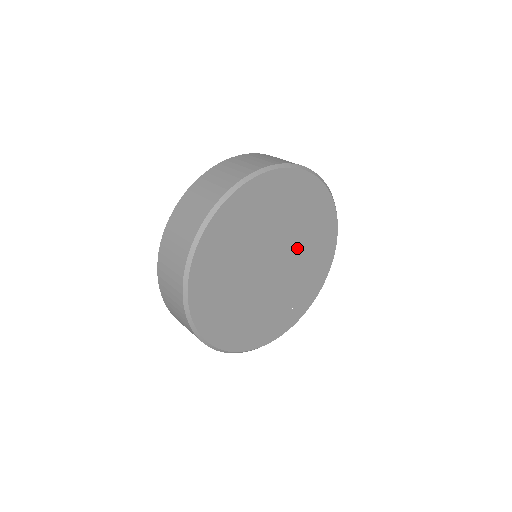
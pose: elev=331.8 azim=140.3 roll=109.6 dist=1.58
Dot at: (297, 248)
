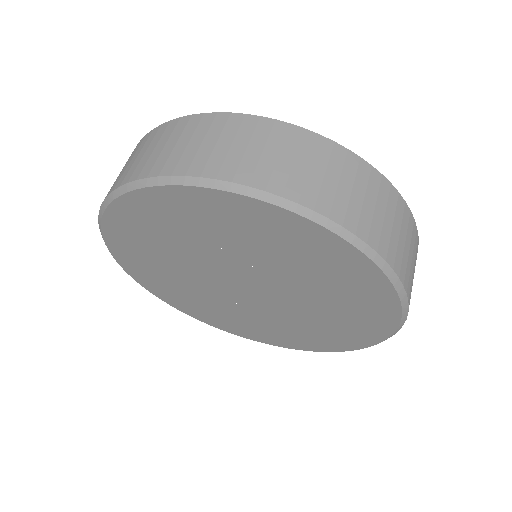
Dot at: (297, 304)
